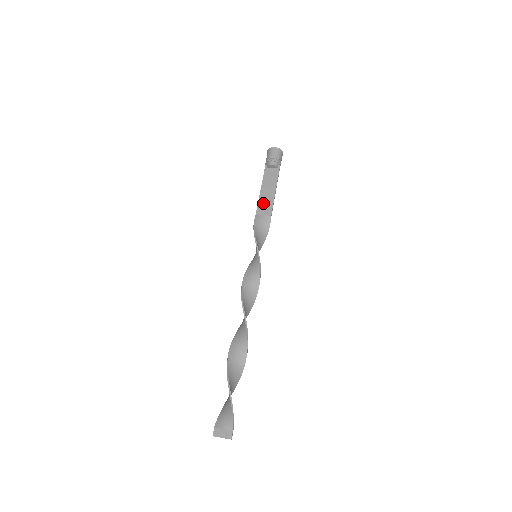
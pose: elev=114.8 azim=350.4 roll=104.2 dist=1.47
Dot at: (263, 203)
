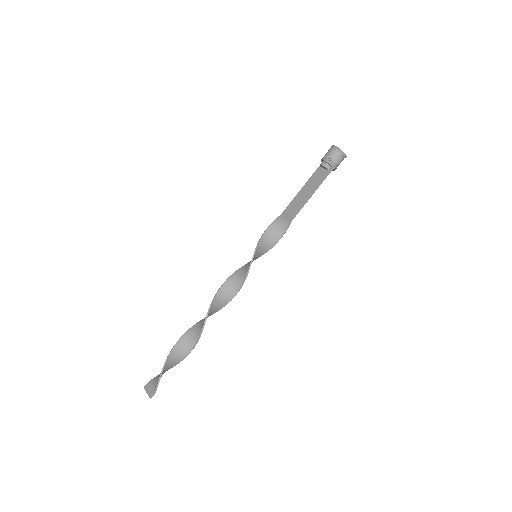
Dot at: (293, 204)
